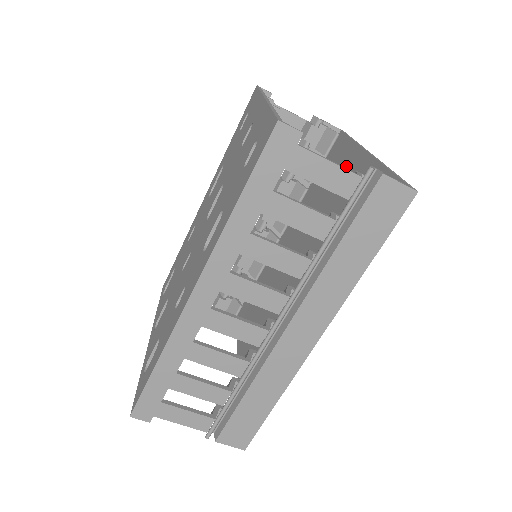
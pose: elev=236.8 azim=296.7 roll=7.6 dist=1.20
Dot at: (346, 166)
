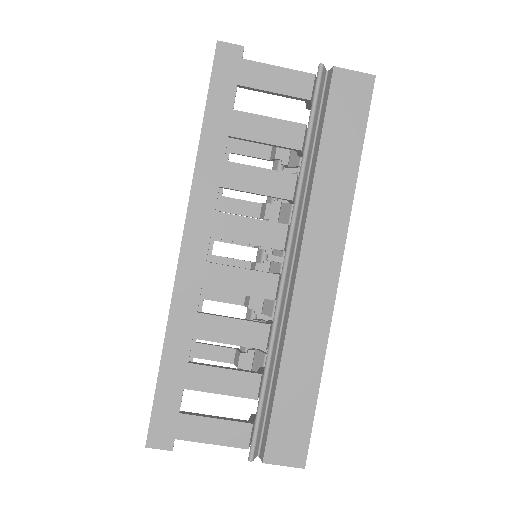
Dot at: occluded
